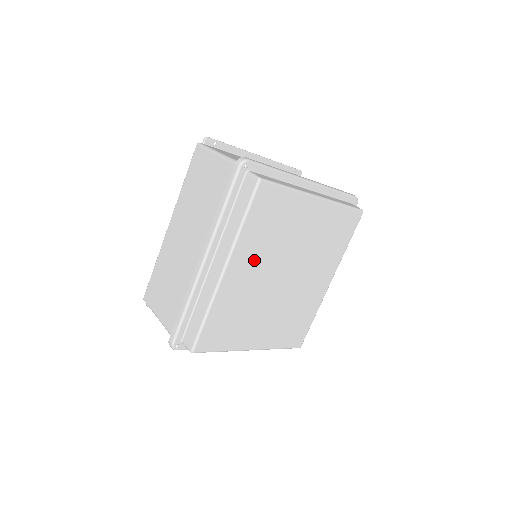
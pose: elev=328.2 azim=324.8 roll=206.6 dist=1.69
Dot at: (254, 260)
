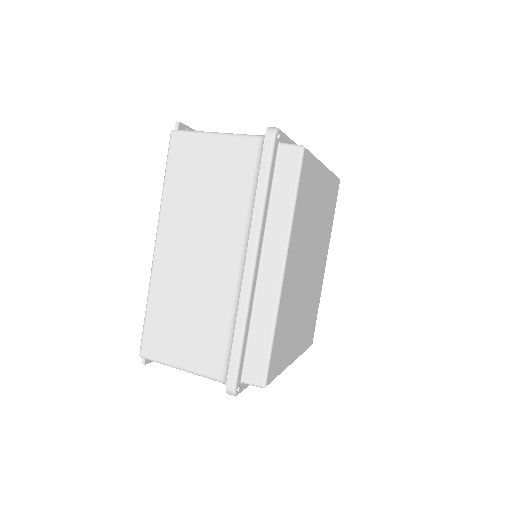
Dot at: (298, 250)
